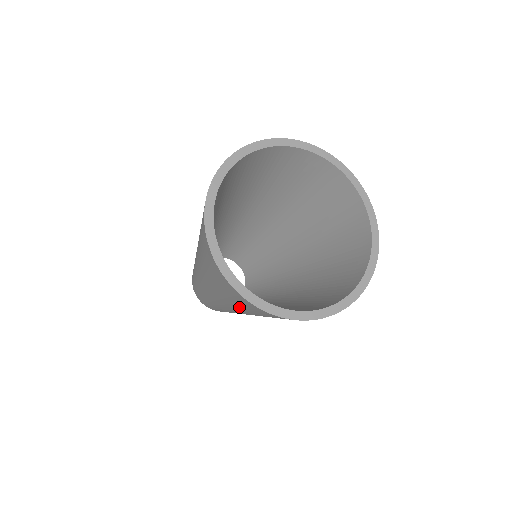
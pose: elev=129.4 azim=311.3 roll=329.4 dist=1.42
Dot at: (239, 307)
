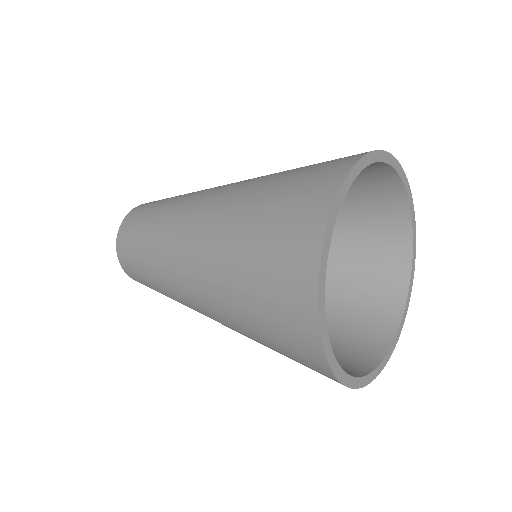
Dot at: occluded
